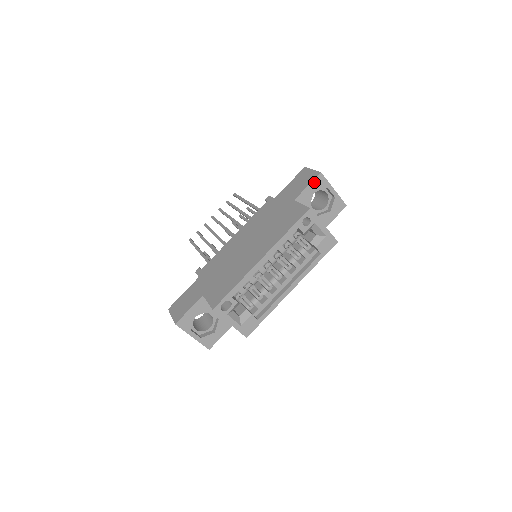
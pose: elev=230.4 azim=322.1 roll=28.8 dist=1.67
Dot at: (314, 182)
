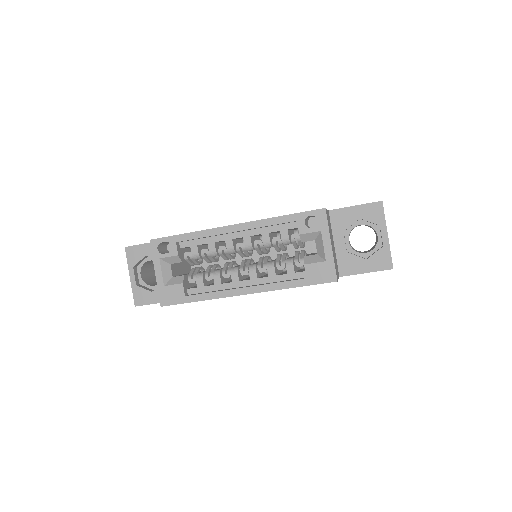
Dot at: (366, 207)
